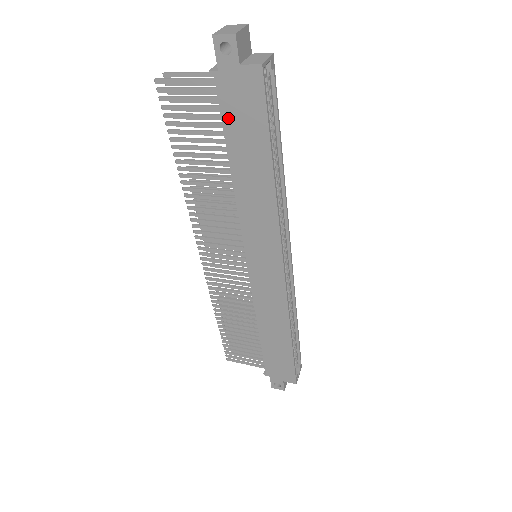
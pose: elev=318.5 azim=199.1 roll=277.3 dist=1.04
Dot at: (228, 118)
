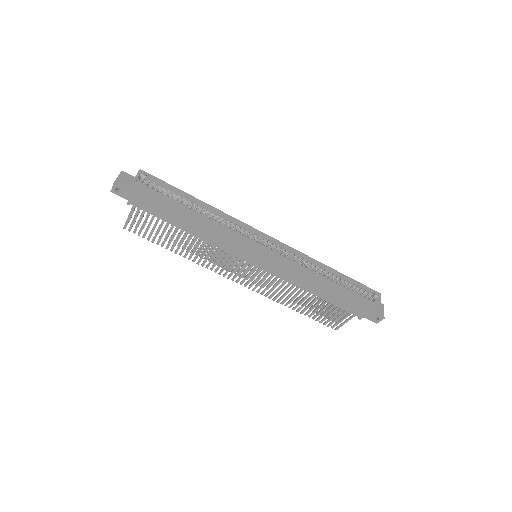
Dot at: (154, 213)
